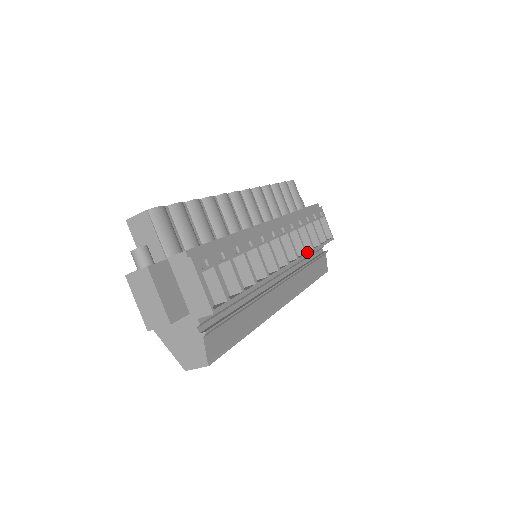
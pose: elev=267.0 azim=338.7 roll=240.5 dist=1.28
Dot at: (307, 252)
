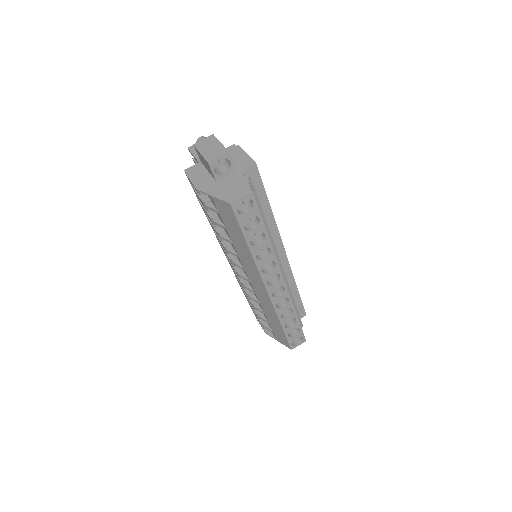
Dot at: (292, 278)
